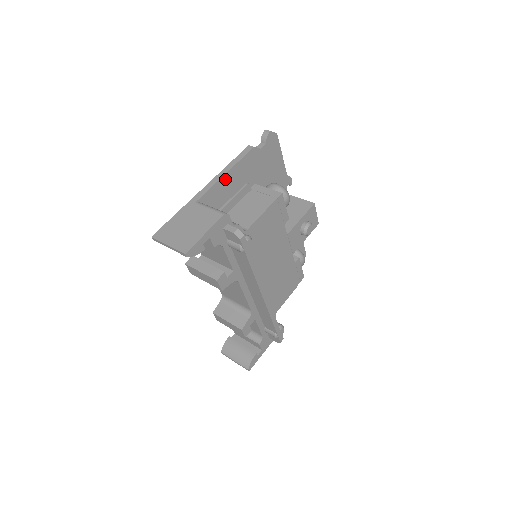
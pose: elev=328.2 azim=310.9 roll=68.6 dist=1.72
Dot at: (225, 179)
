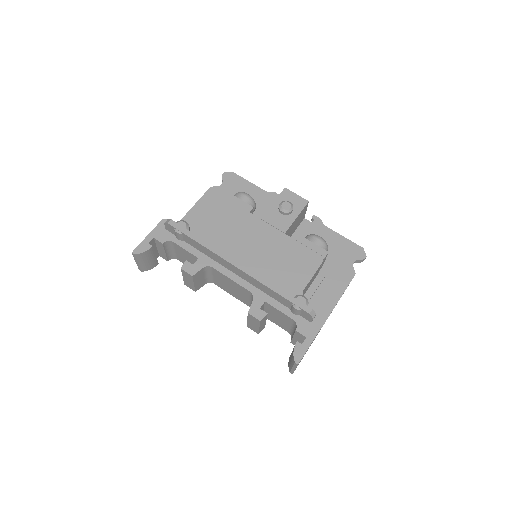
Dot at: (191, 214)
